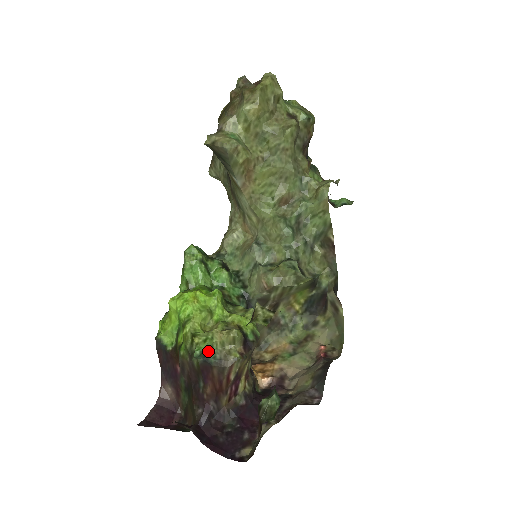
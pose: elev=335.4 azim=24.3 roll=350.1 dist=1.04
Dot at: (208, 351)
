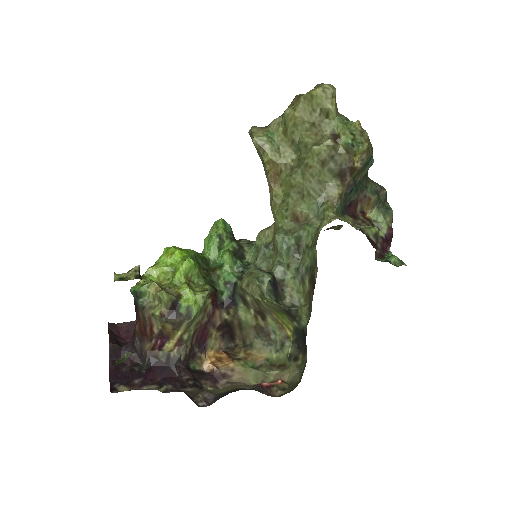
Dot at: (140, 294)
